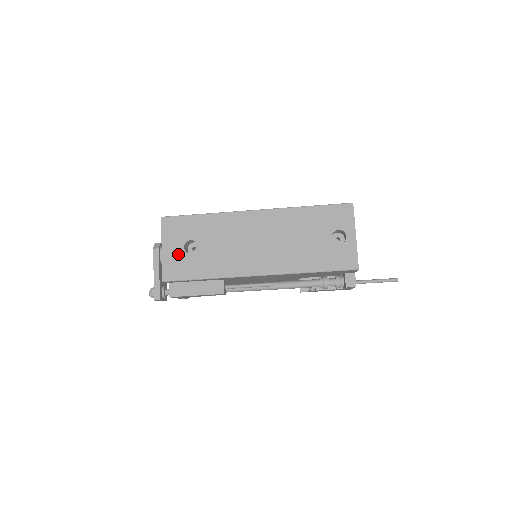
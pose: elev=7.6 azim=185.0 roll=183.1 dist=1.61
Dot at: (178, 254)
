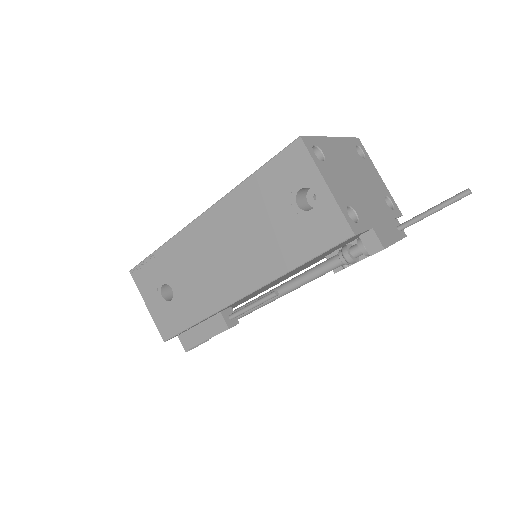
Dot at: (161, 306)
